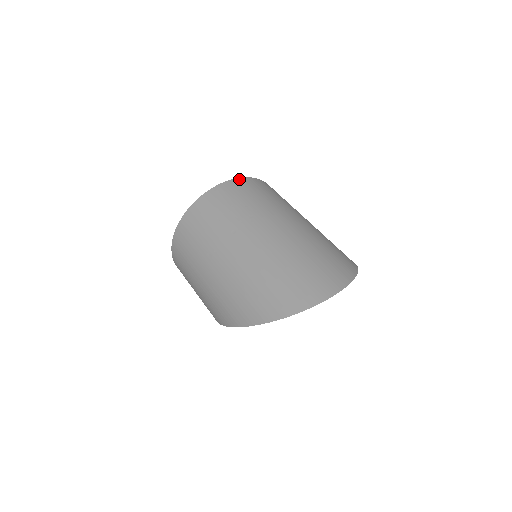
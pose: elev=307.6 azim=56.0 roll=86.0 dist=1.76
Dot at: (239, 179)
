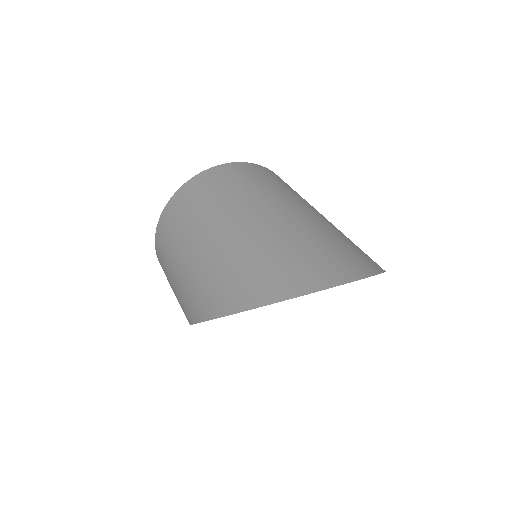
Dot at: (252, 164)
